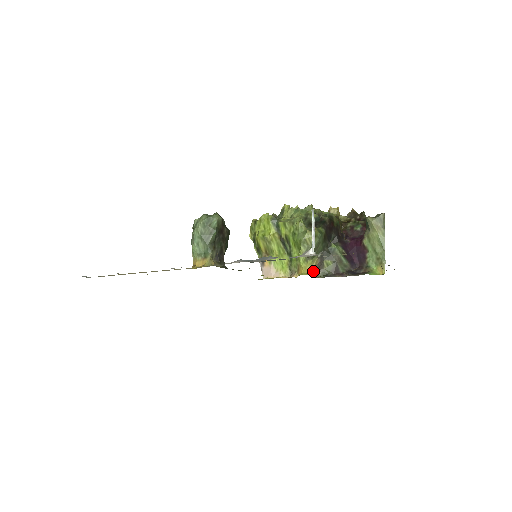
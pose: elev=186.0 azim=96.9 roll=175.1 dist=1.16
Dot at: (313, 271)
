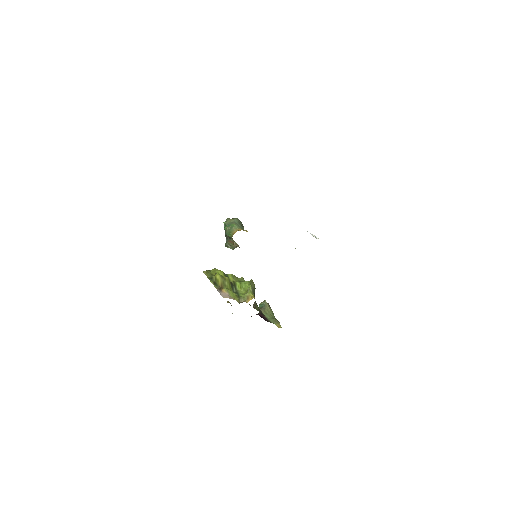
Dot at: (253, 305)
